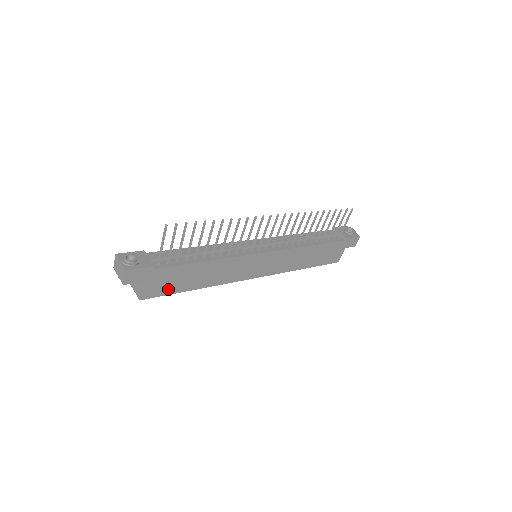
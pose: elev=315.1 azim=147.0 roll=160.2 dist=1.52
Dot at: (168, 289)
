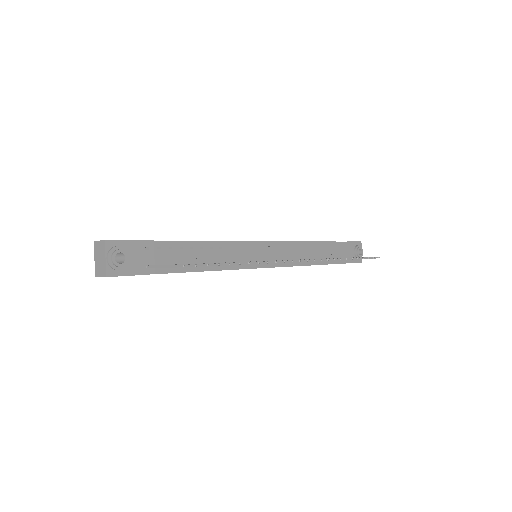
Dot at: occluded
